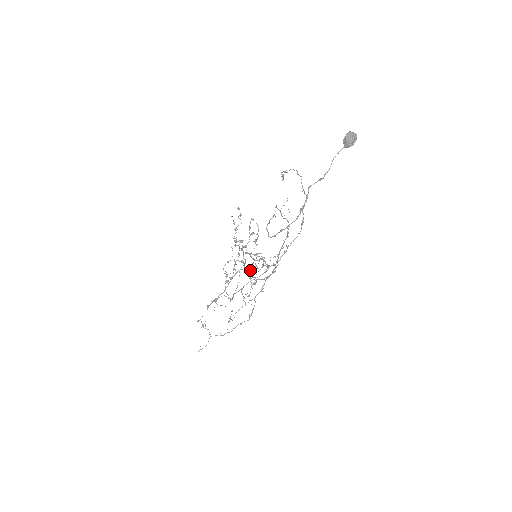
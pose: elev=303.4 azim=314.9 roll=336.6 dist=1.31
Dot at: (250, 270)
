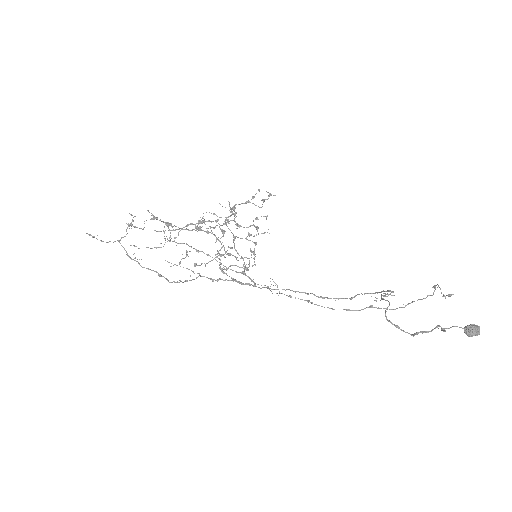
Dot at: occluded
